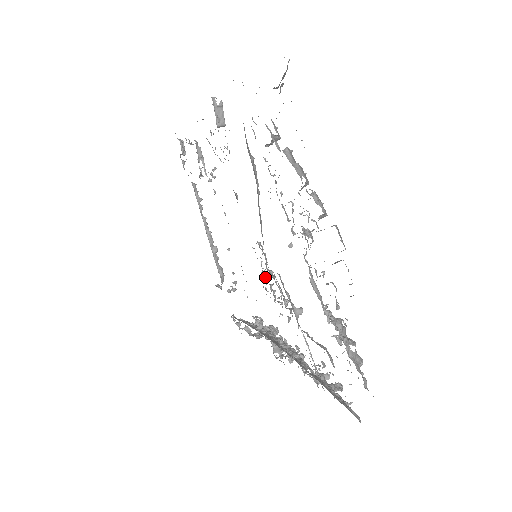
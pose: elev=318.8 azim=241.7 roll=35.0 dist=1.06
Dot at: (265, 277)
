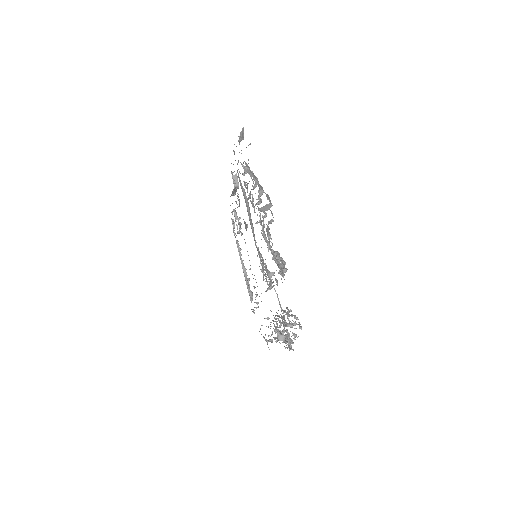
Dot at: occluded
